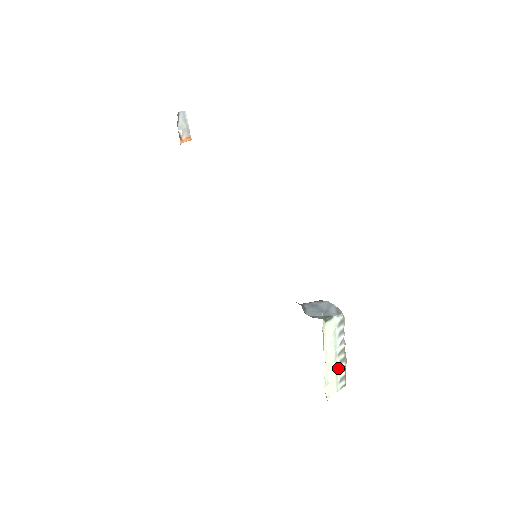
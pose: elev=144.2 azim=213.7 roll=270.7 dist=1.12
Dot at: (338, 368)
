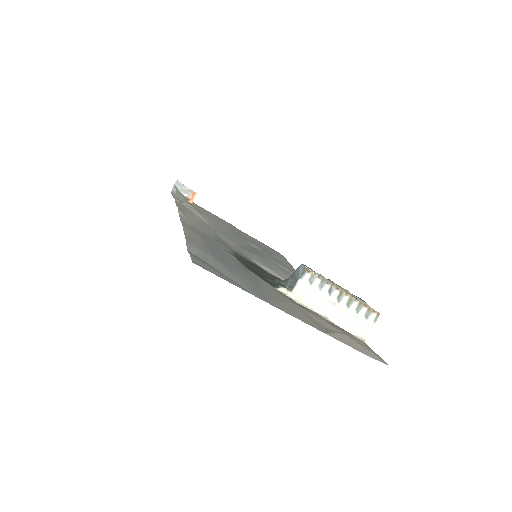
Dot at: (350, 310)
